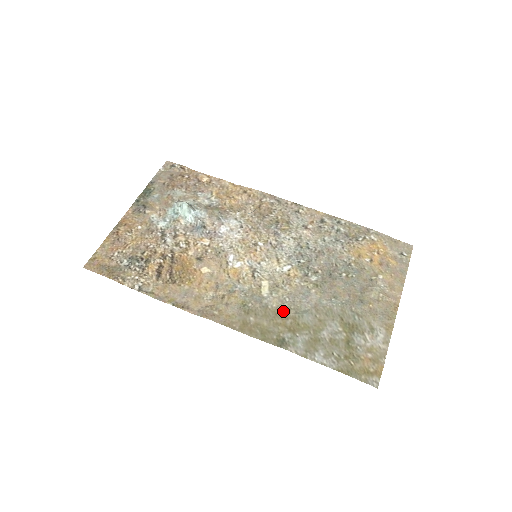
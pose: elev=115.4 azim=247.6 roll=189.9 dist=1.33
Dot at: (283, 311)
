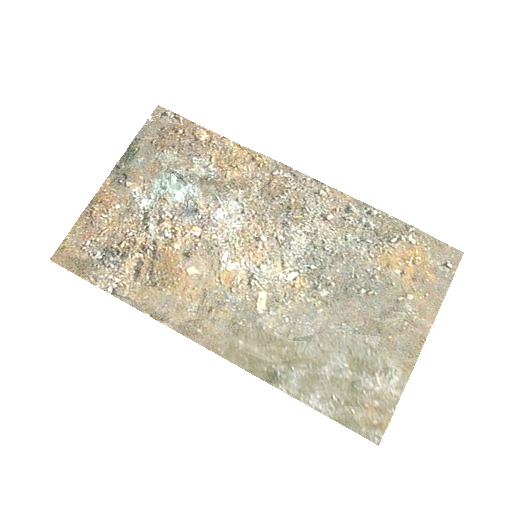
Dot at: (280, 335)
